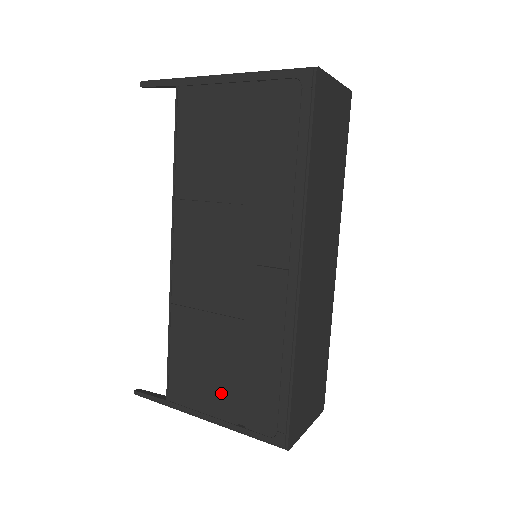
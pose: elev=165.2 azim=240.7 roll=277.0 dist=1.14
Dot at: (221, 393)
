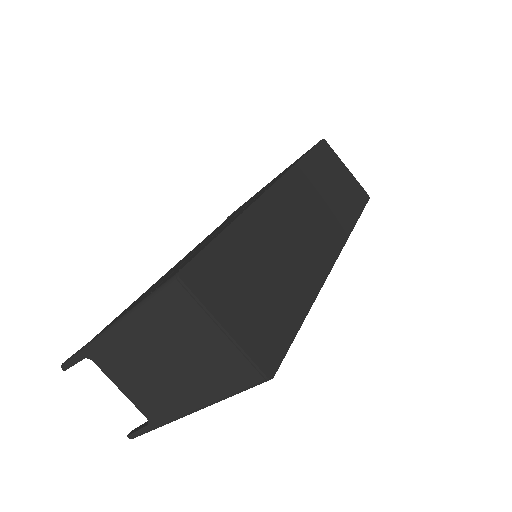
Dot at: occluded
